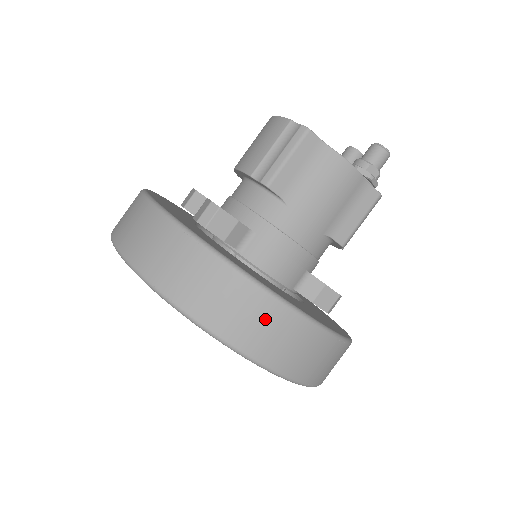
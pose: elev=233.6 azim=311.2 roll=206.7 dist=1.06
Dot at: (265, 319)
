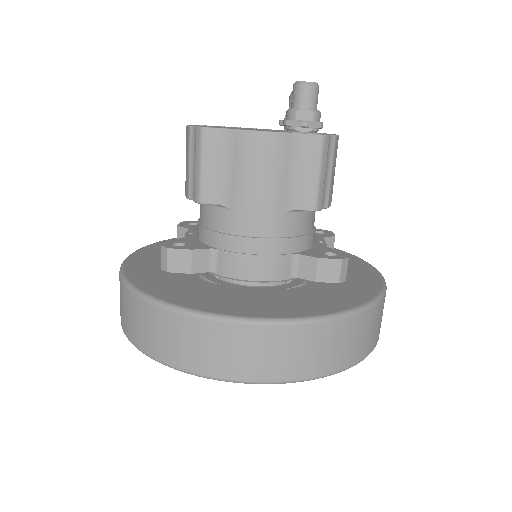
Dot at: (227, 343)
